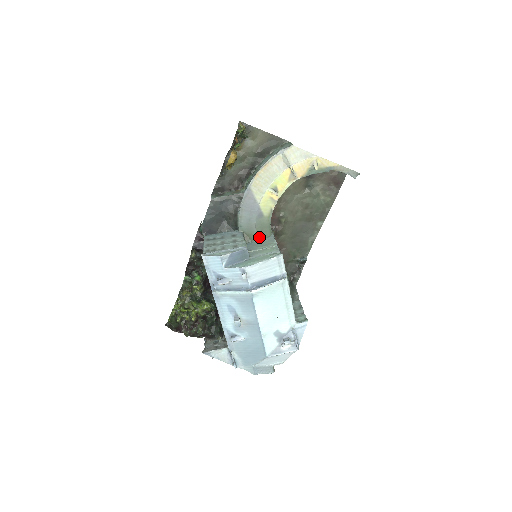
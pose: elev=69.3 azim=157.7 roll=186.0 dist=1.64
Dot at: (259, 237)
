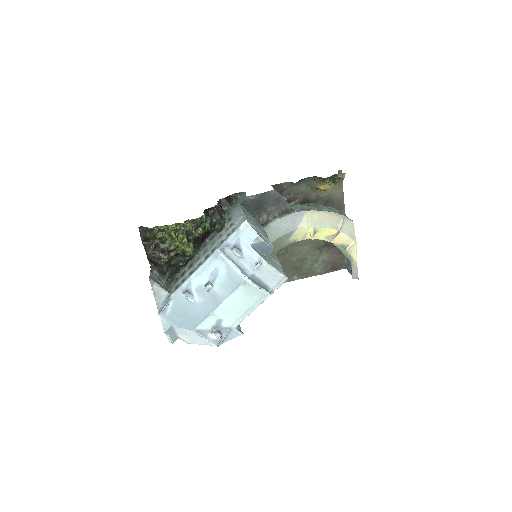
Dot at: occluded
